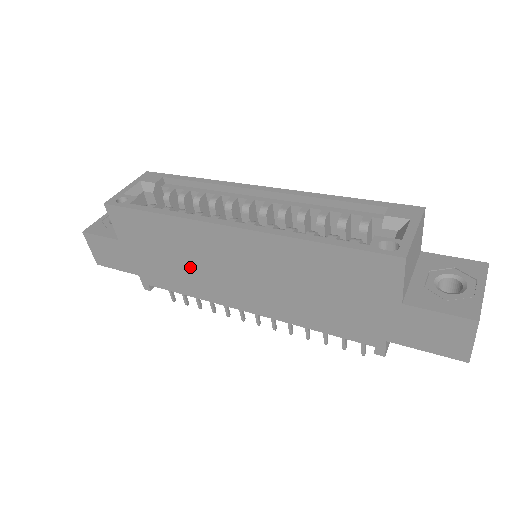
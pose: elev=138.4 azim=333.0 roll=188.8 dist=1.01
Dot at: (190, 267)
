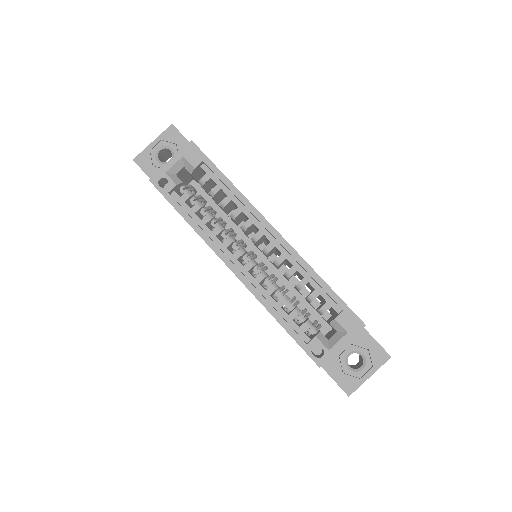
Dot at: occluded
